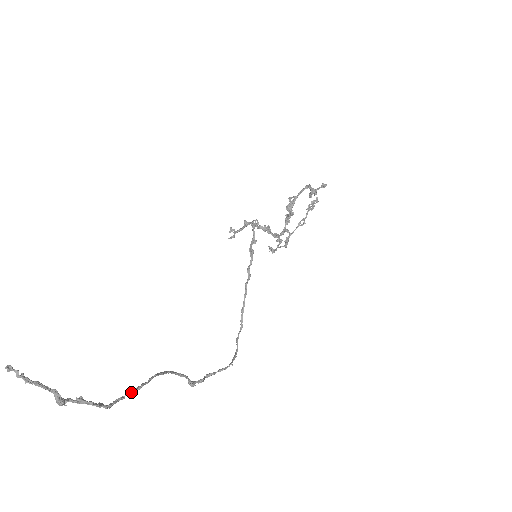
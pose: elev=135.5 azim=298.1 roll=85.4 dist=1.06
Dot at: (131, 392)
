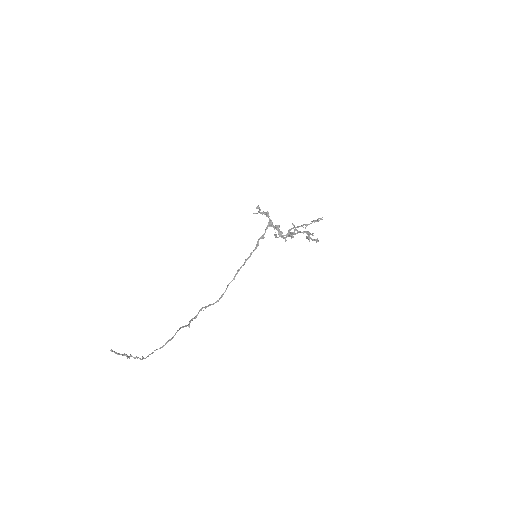
Dot at: occluded
